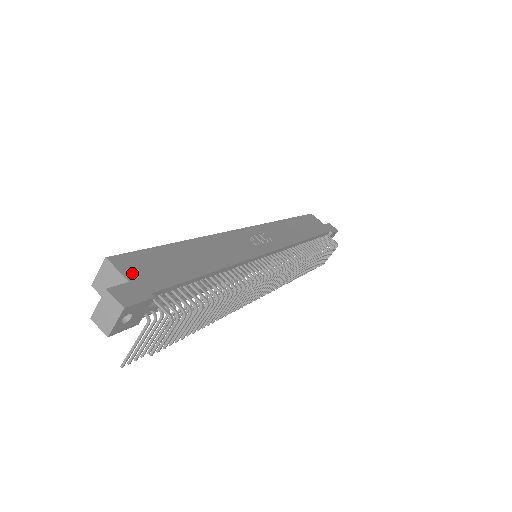
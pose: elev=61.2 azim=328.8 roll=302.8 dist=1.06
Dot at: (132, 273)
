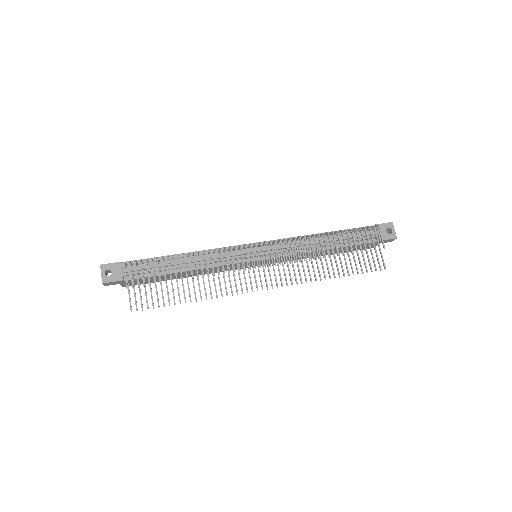
Dot at: occluded
